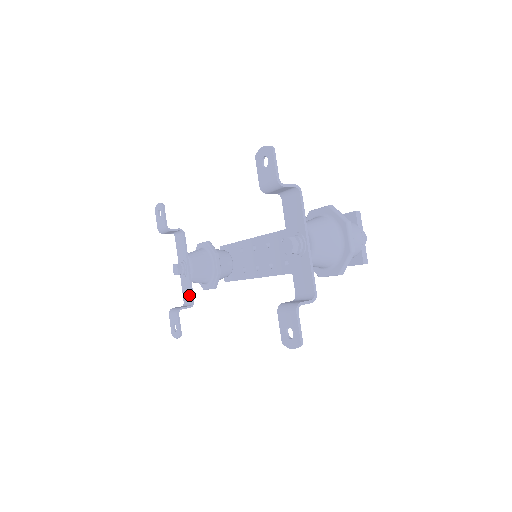
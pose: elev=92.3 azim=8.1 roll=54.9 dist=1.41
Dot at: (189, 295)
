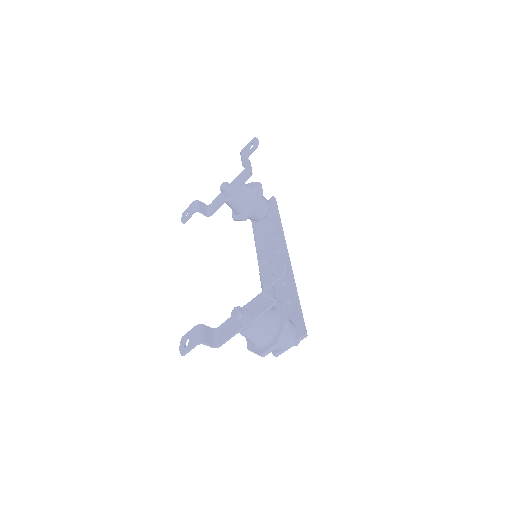
Dot at: (214, 208)
